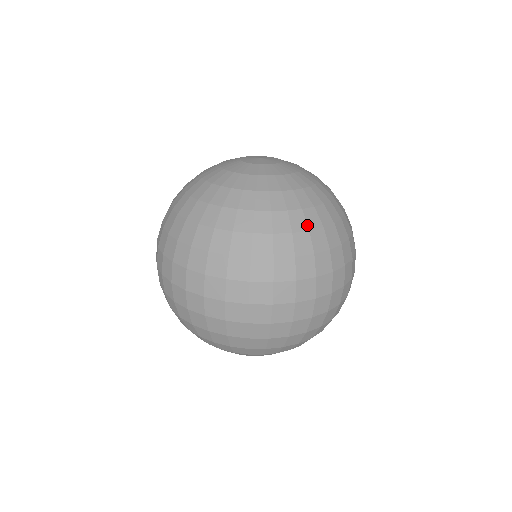
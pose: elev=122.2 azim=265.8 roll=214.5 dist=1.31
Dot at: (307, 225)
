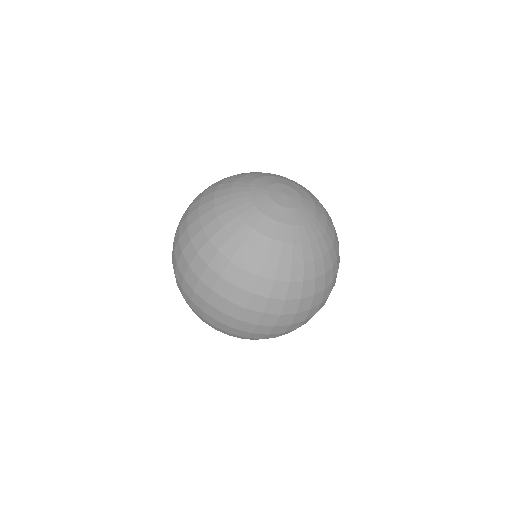
Dot at: (260, 271)
